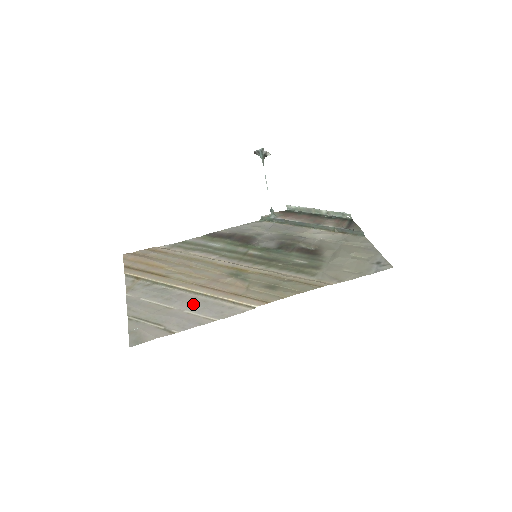
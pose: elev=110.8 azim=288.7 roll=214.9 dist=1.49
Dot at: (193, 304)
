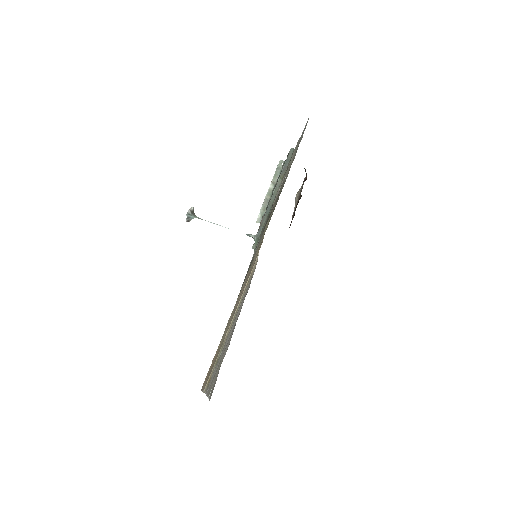
Dot at: (233, 324)
